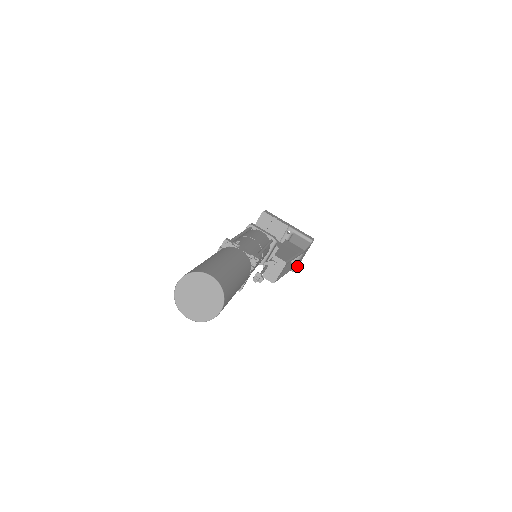
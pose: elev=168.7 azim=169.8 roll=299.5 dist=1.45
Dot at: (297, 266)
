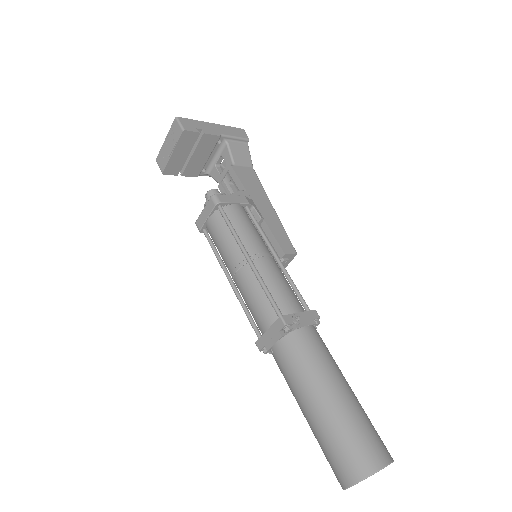
Dot at: occluded
